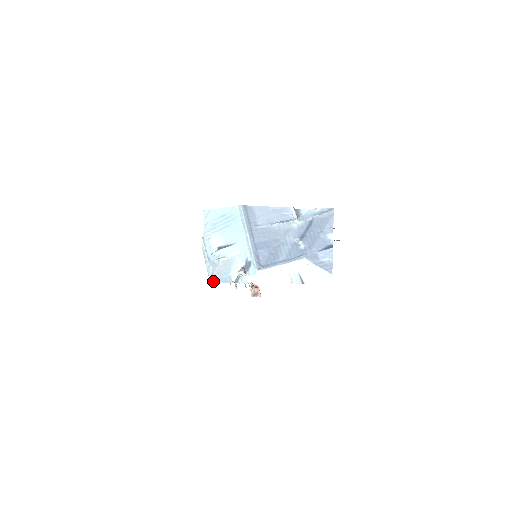
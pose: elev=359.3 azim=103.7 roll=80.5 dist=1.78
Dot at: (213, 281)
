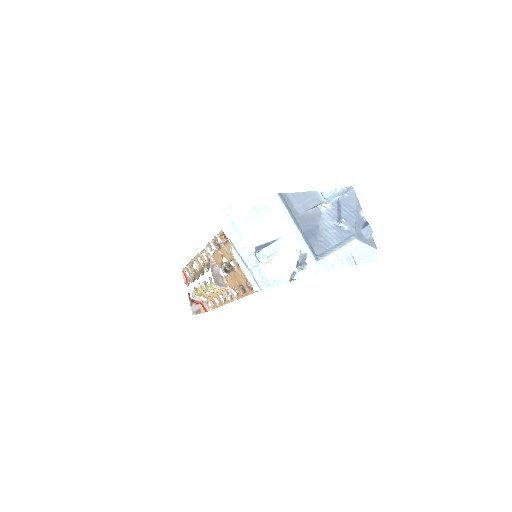
Dot at: (259, 288)
